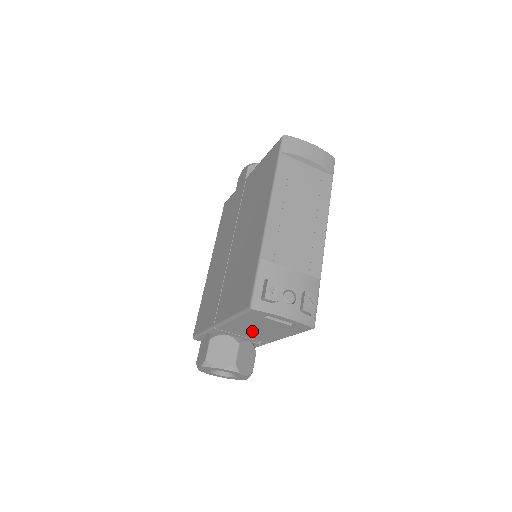
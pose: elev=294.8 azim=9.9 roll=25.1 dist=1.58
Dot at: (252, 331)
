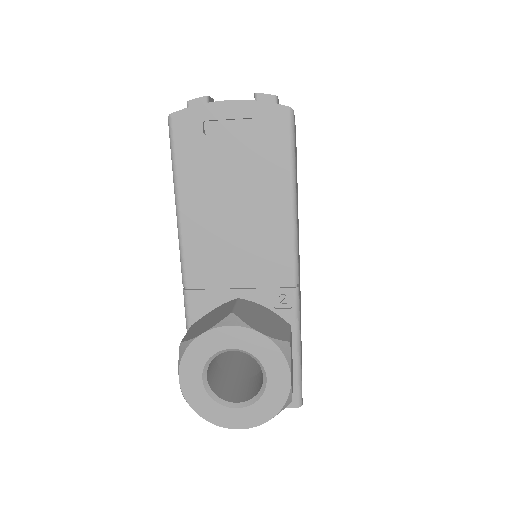
Dot at: (234, 236)
